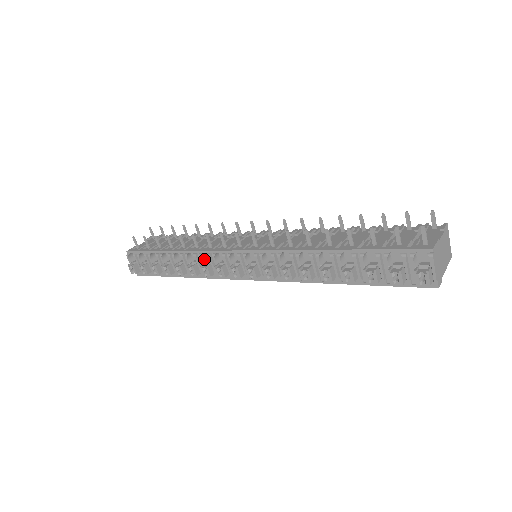
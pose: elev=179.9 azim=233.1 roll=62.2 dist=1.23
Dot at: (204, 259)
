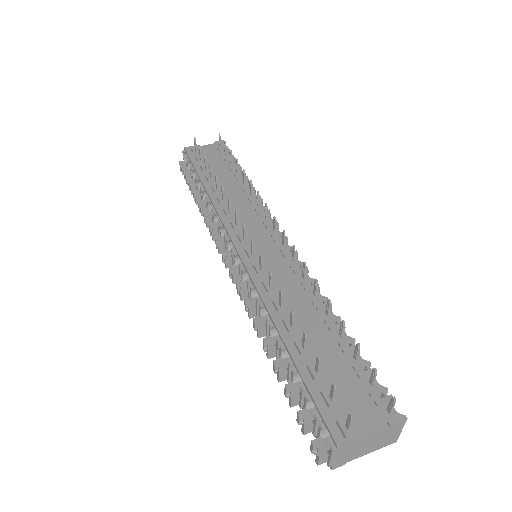
Dot at: occluded
